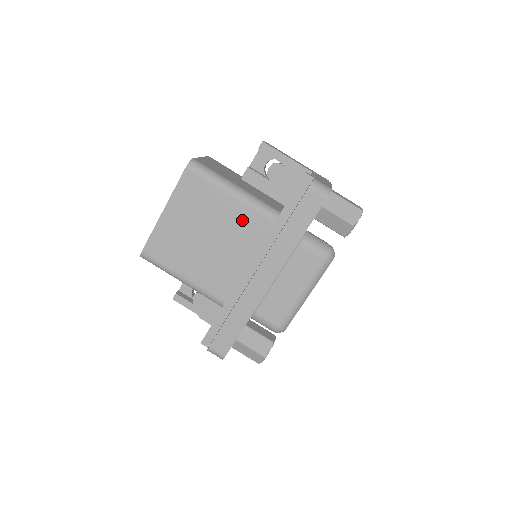
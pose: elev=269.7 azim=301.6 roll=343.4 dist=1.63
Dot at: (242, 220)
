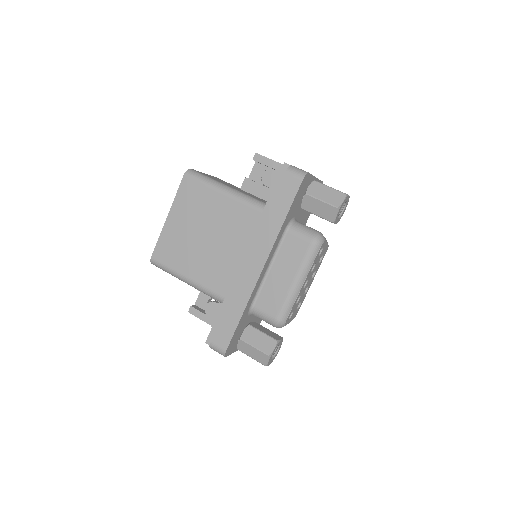
Dot at: (233, 215)
